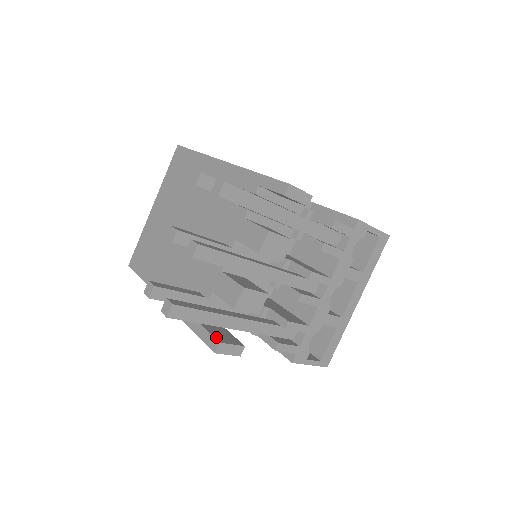
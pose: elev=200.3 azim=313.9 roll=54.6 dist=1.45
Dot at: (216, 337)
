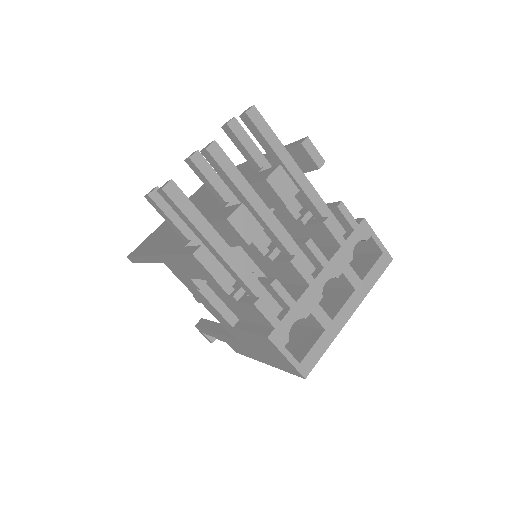
Dot at: occluded
